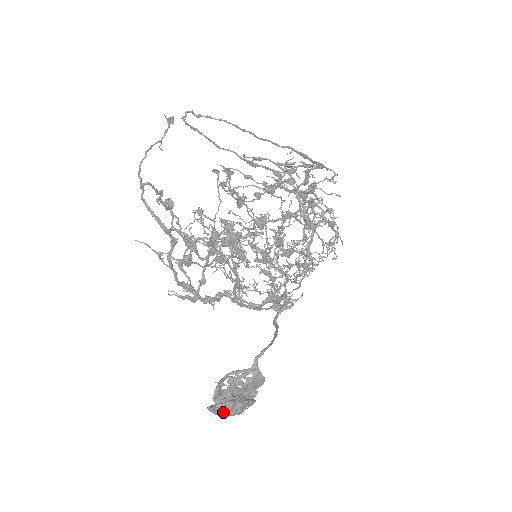
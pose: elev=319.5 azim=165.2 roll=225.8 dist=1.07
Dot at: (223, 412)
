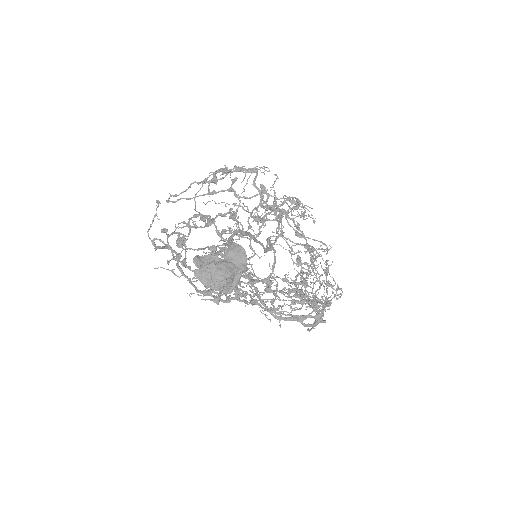
Dot at: (211, 275)
